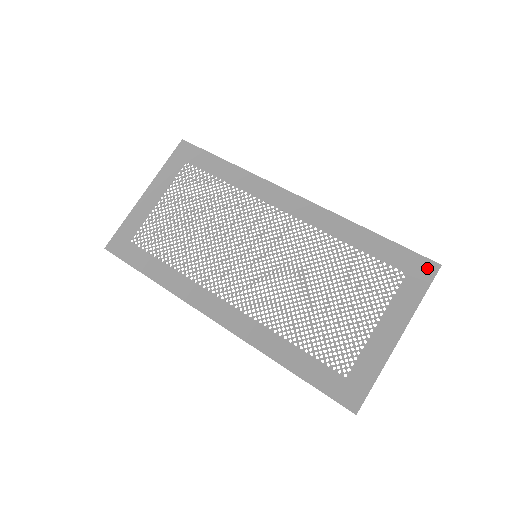
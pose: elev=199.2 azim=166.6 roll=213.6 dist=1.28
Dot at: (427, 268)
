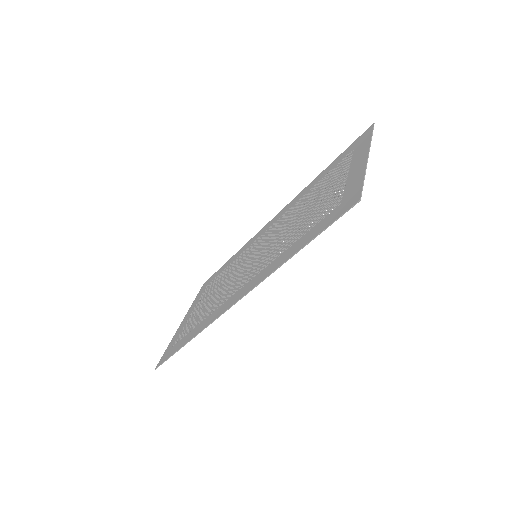
Dot at: (366, 133)
